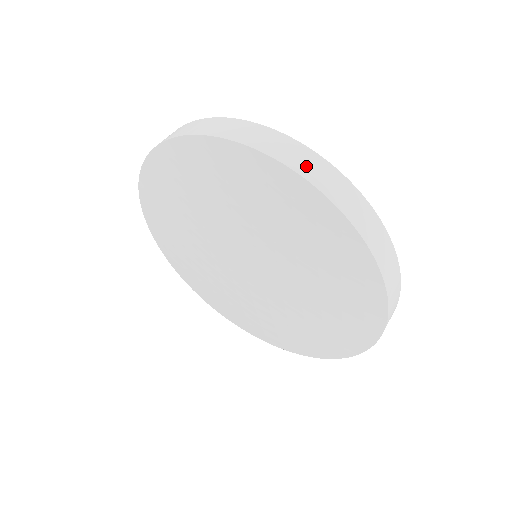
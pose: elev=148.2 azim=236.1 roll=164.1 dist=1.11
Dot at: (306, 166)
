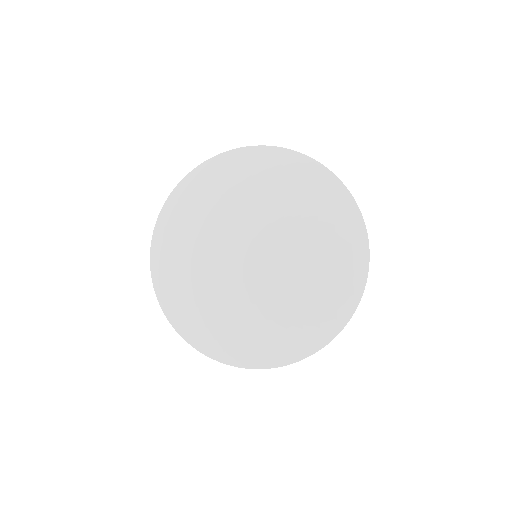
Dot at: occluded
